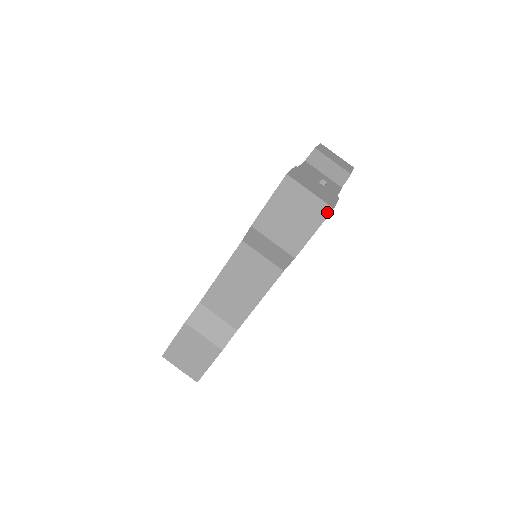
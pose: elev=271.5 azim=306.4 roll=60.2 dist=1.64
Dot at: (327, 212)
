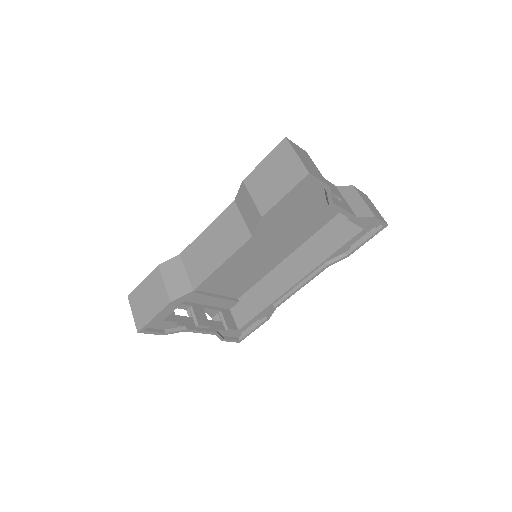
Dot at: (303, 176)
